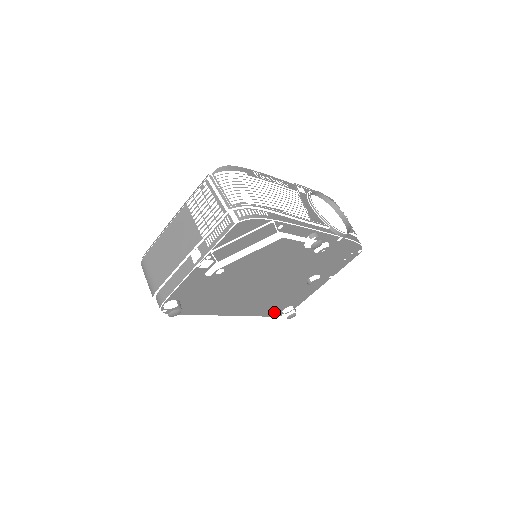
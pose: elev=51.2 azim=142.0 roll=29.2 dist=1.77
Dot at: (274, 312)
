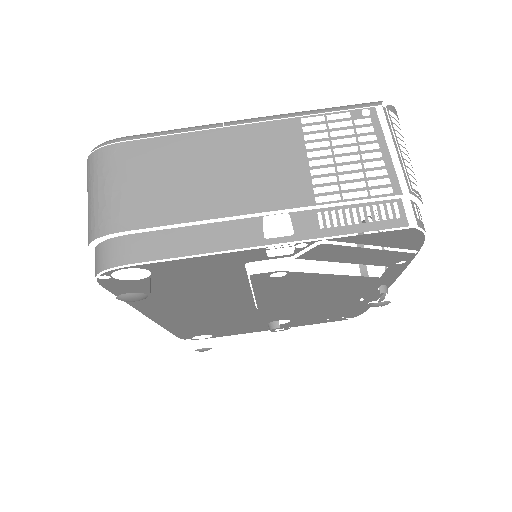
Dot at: (188, 334)
